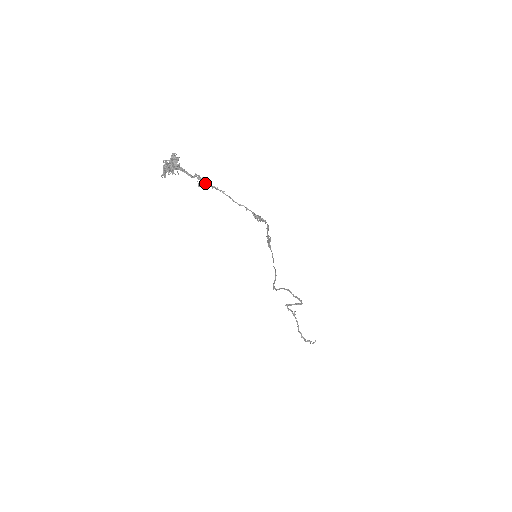
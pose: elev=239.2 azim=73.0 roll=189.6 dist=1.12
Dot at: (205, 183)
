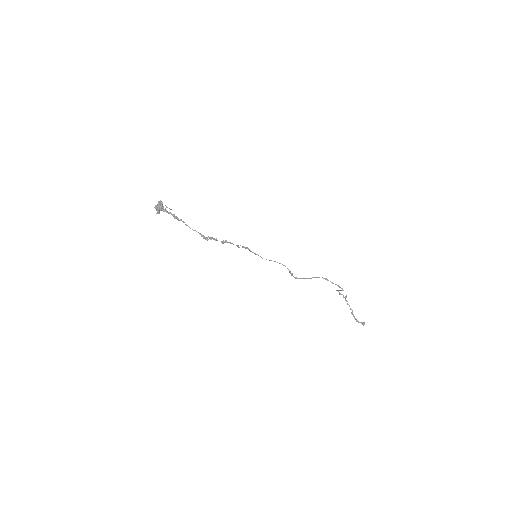
Dot at: (176, 217)
